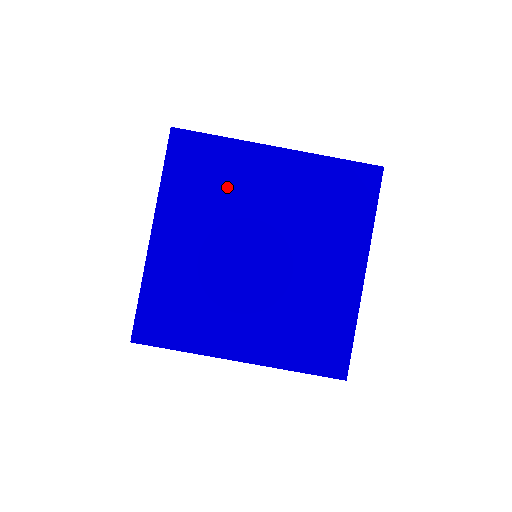
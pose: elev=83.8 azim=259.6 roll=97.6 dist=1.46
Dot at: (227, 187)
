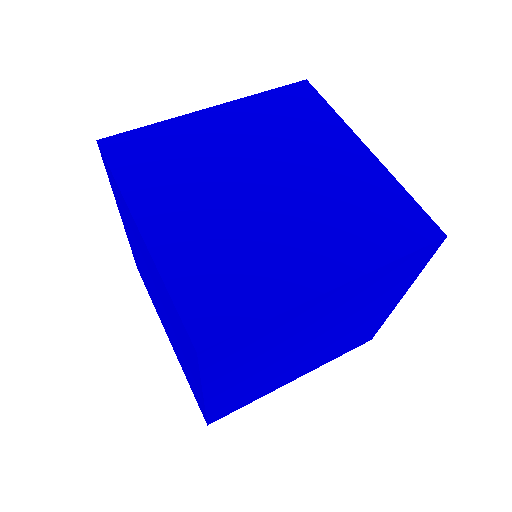
Dot at: (298, 134)
